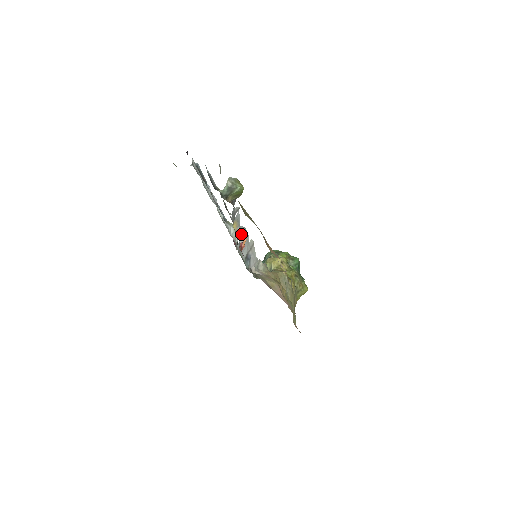
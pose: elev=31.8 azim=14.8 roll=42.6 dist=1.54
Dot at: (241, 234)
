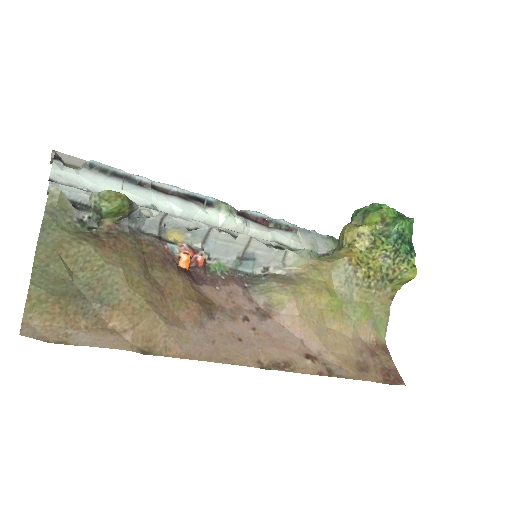
Dot at: (205, 237)
